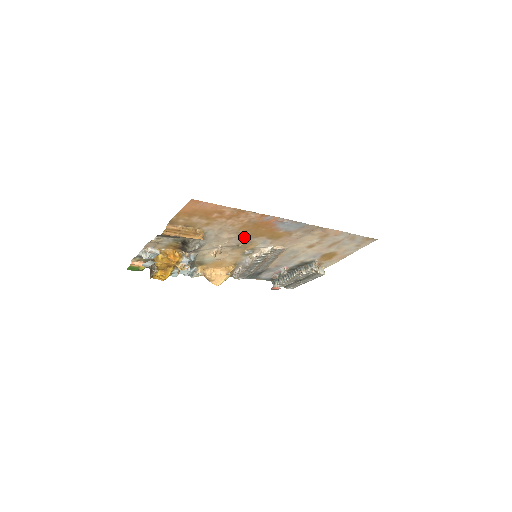
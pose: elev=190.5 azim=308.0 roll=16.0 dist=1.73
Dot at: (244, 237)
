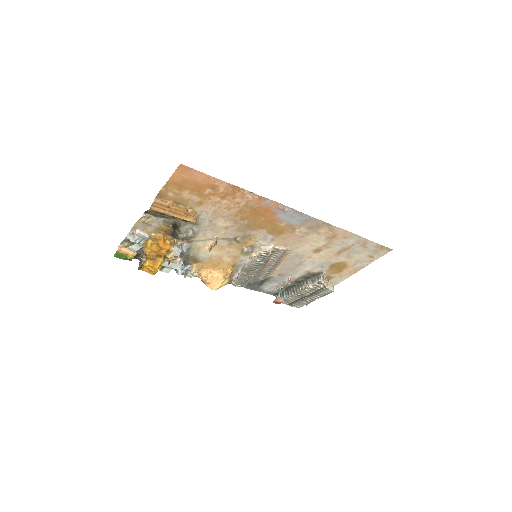
Dot at: (242, 227)
